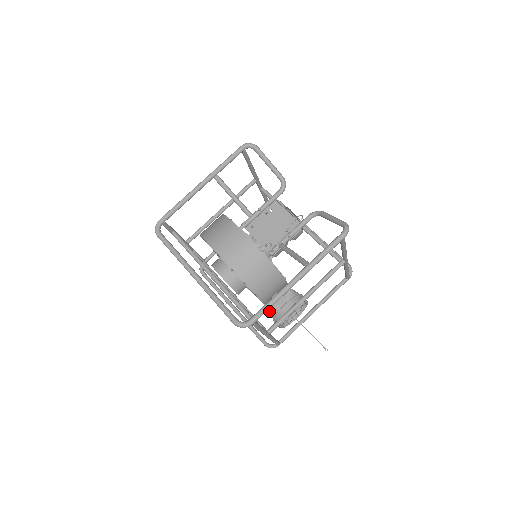
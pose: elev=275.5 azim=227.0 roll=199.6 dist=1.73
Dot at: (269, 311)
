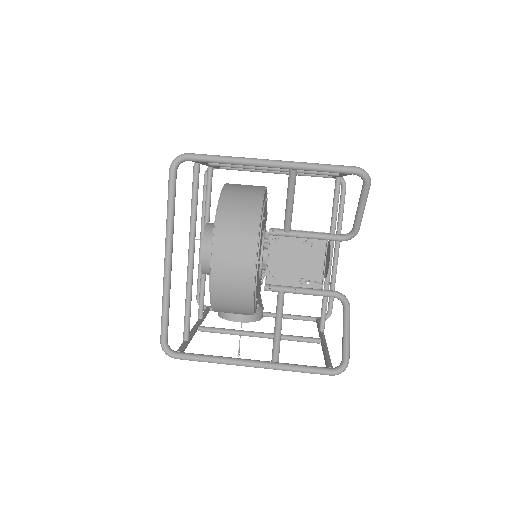
Dot at: occluded
